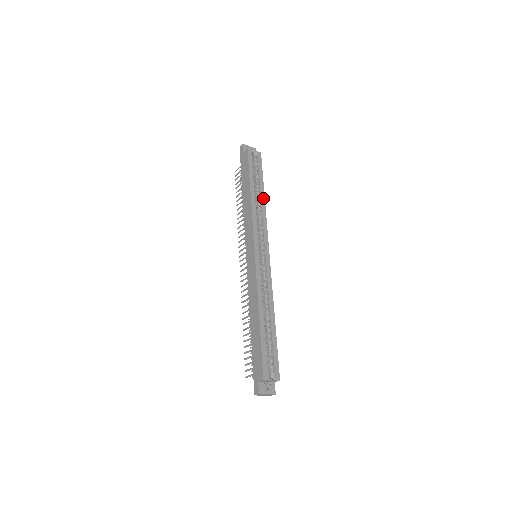
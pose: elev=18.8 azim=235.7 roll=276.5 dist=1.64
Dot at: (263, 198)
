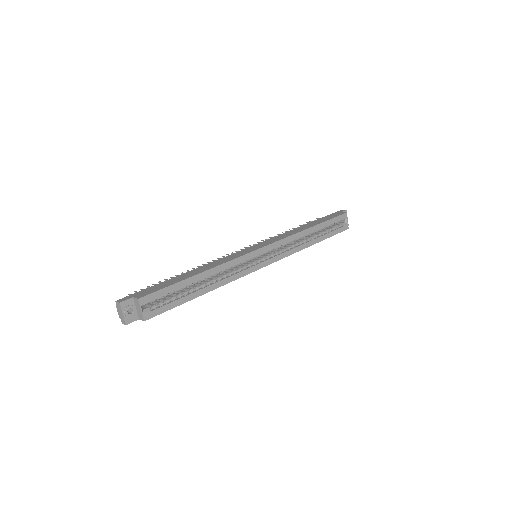
Dot at: (312, 243)
